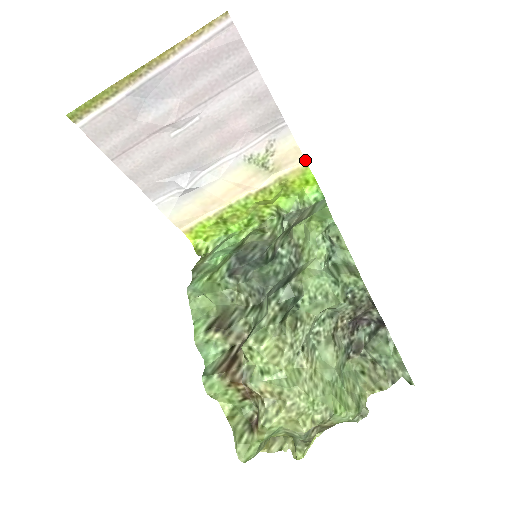
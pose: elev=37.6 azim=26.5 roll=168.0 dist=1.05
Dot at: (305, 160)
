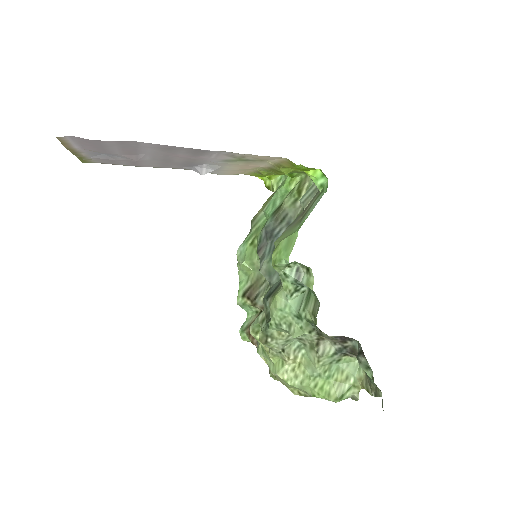
Dot at: occluded
